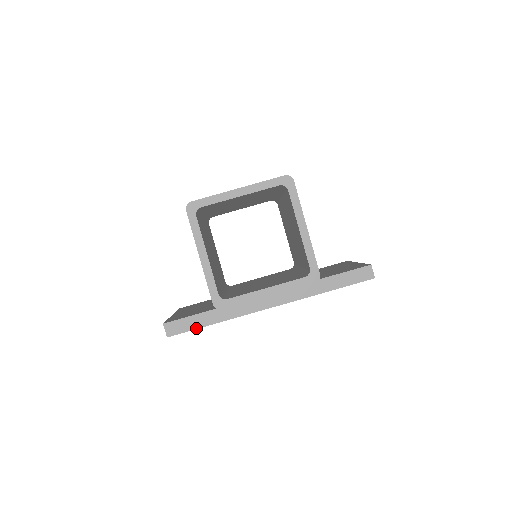
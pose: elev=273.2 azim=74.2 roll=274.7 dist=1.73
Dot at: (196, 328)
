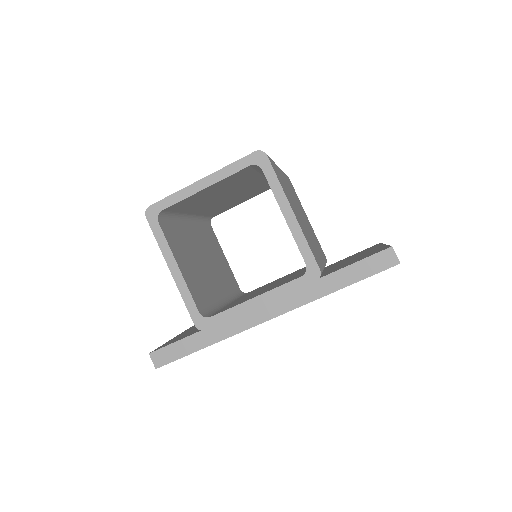
Dot at: (186, 355)
